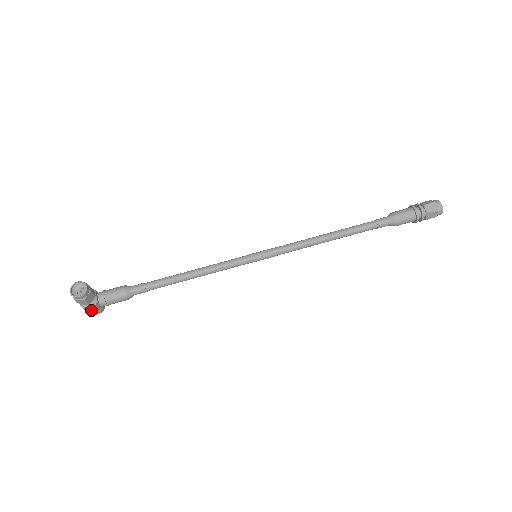
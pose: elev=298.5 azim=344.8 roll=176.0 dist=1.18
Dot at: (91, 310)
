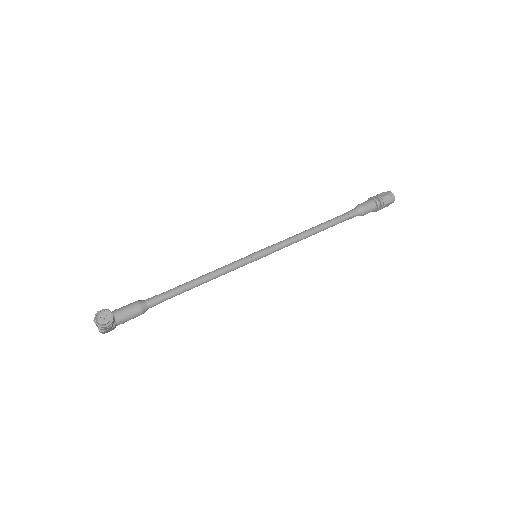
Dot at: (107, 331)
